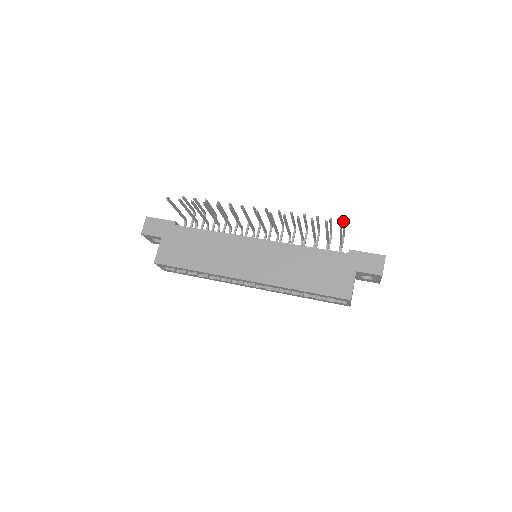
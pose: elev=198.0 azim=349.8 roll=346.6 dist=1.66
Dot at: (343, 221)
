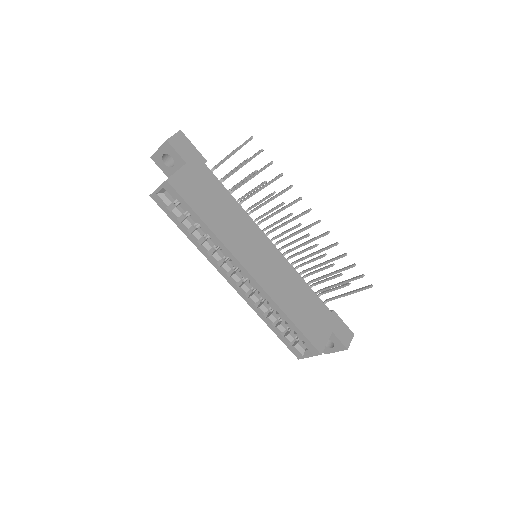
Dot at: (349, 283)
